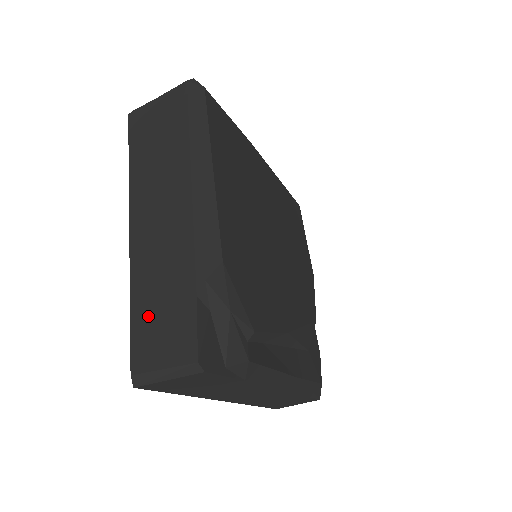
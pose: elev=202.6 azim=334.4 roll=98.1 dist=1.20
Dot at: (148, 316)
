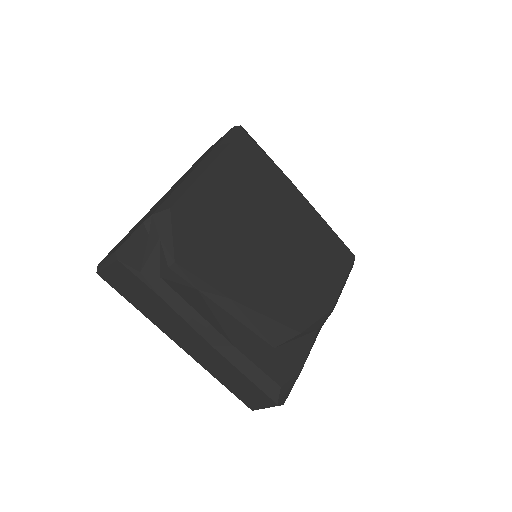
Dot at: (125, 237)
